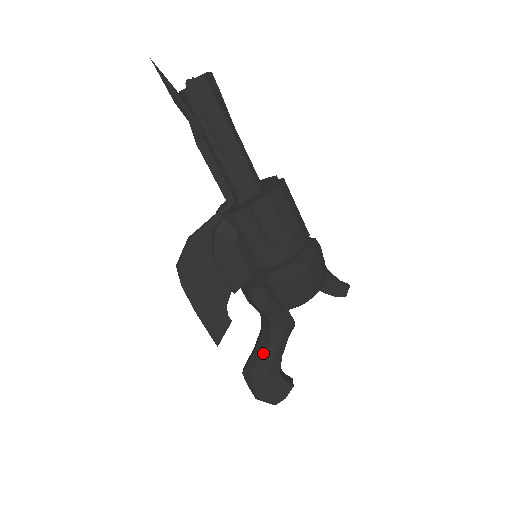
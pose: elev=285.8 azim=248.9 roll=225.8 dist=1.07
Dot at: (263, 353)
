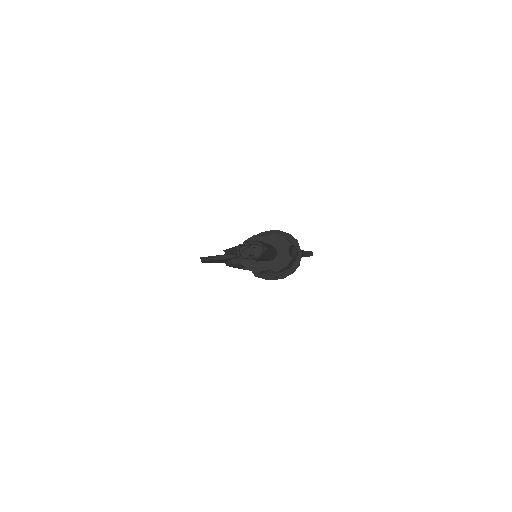
Dot at: occluded
